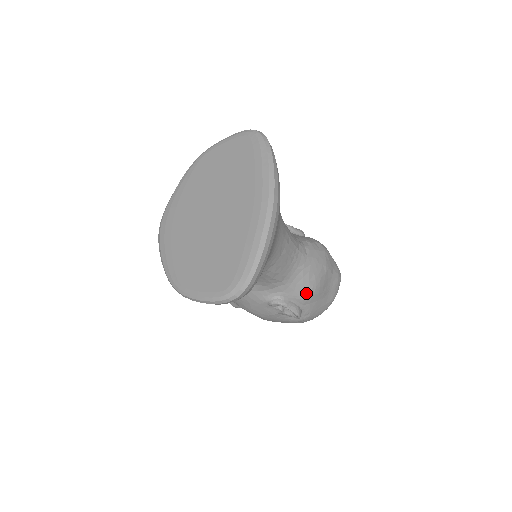
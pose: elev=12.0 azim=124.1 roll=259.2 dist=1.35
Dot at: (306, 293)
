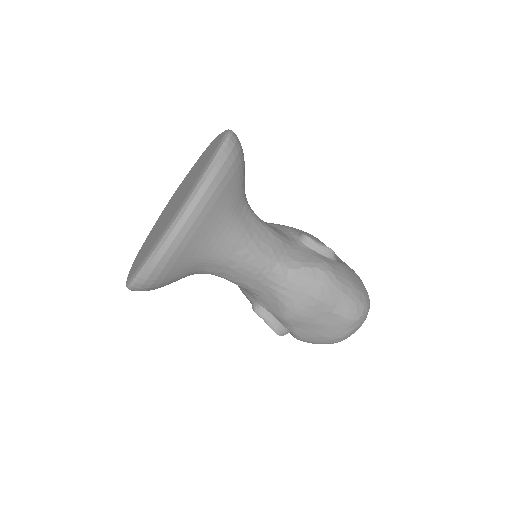
Dot at: (283, 315)
